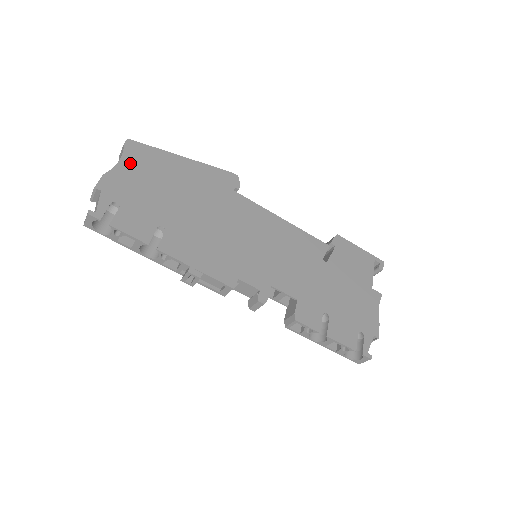
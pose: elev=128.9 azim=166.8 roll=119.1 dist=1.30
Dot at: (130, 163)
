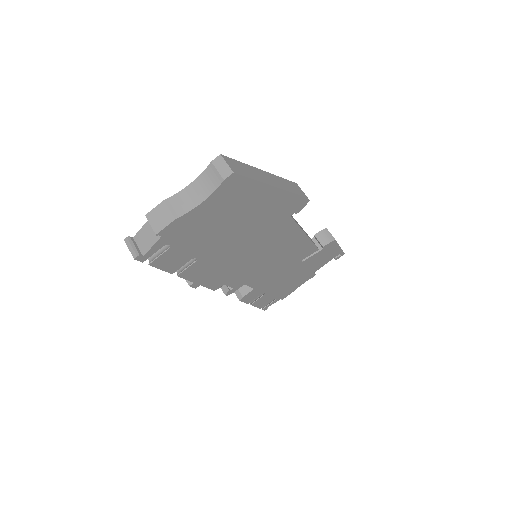
Dot at: (213, 203)
